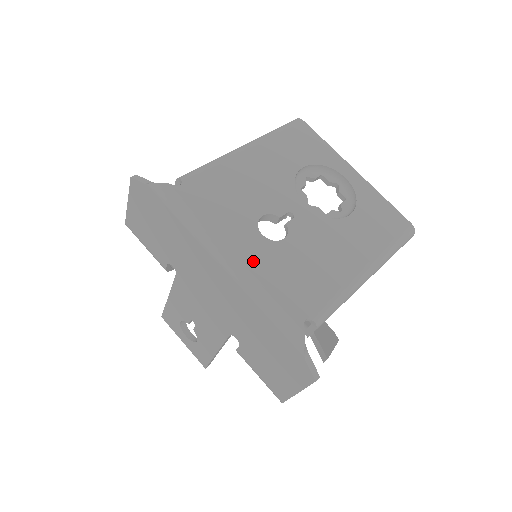
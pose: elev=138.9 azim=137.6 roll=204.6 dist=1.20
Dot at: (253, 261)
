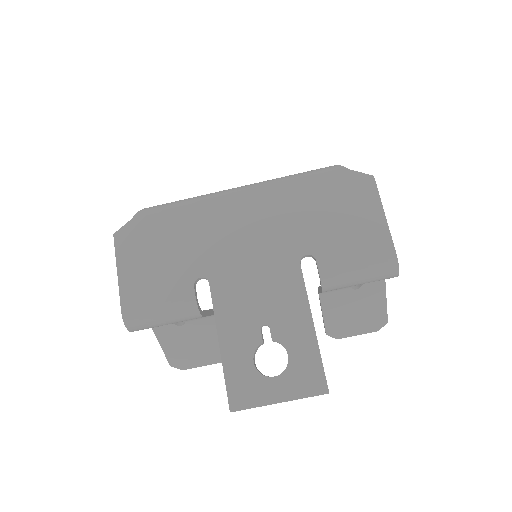
Dot at: occluded
